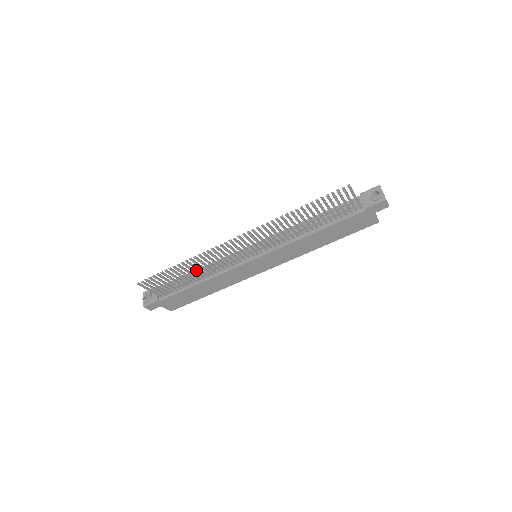
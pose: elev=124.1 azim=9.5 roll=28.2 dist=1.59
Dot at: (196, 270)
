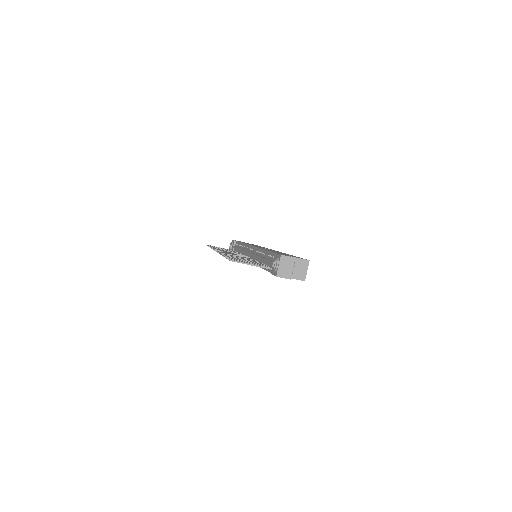
Dot at: (242, 243)
